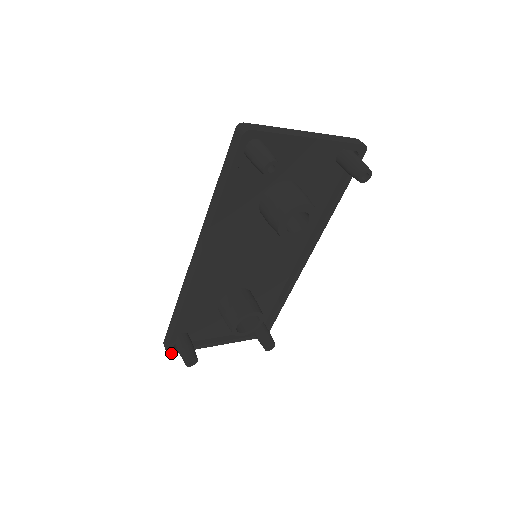
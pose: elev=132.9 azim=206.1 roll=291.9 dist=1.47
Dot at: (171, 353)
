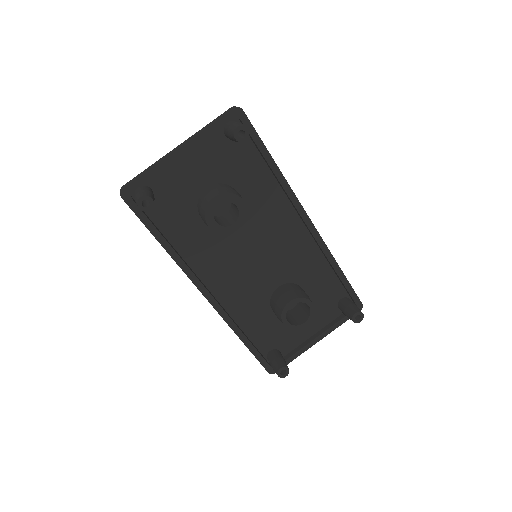
Dot at: occluded
